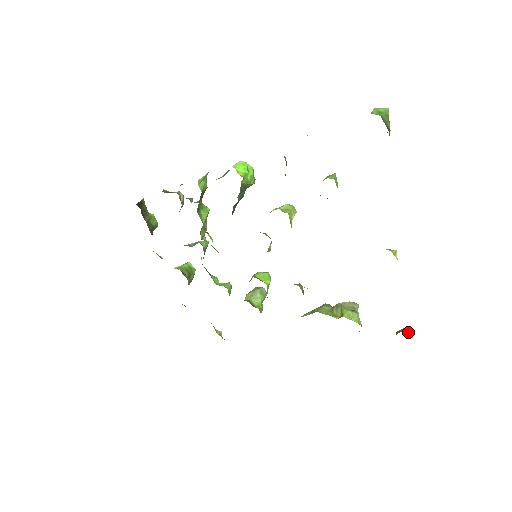
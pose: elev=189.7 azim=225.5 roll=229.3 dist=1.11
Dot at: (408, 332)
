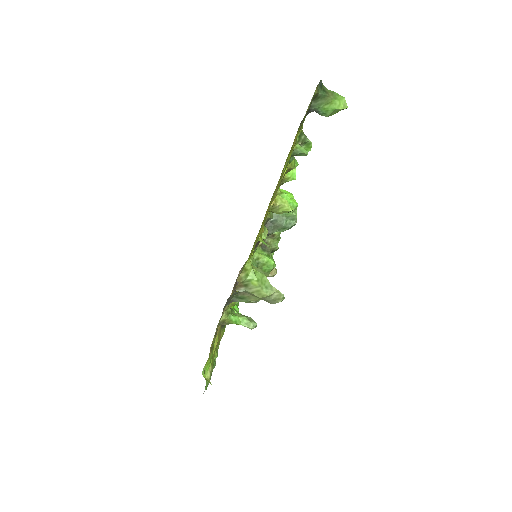
Dot at: occluded
